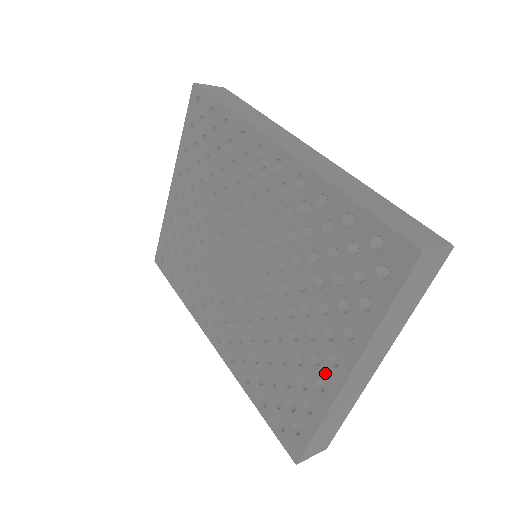
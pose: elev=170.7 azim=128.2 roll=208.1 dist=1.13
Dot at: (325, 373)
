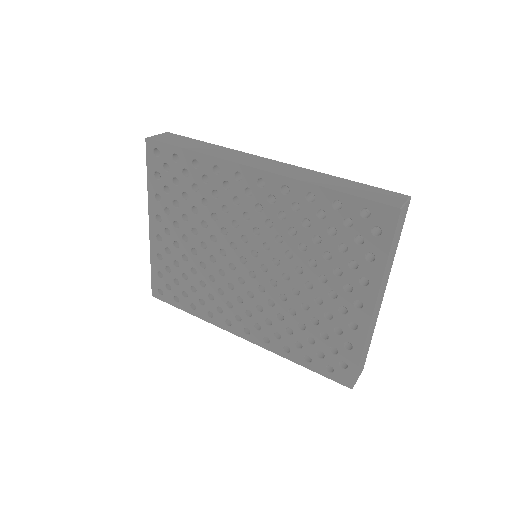
Dot at: (354, 316)
